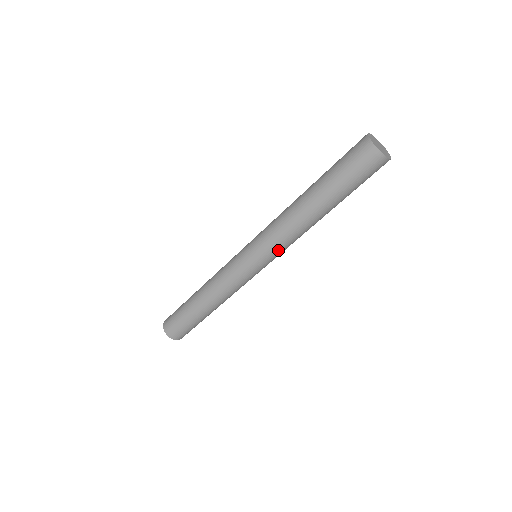
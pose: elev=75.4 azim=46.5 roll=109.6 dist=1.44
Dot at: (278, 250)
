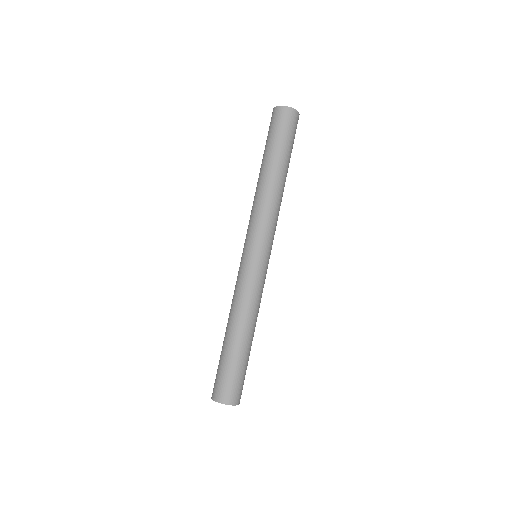
Dot at: (268, 229)
